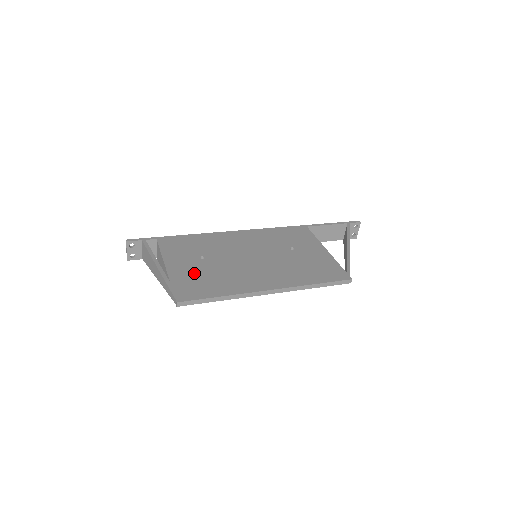
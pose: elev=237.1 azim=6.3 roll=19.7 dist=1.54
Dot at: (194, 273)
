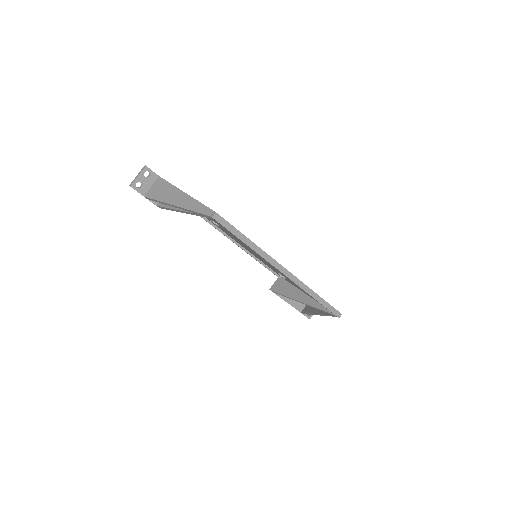
Dot at: occluded
